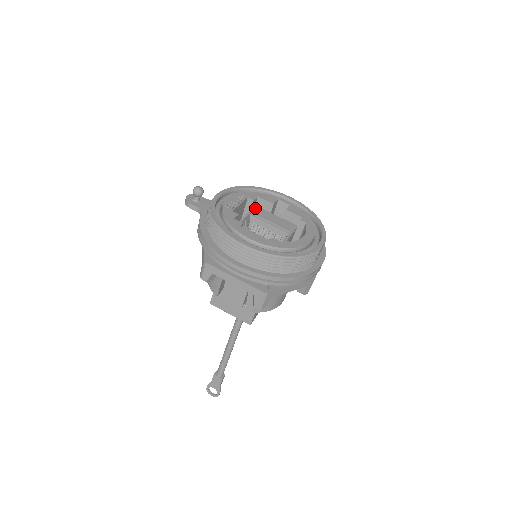
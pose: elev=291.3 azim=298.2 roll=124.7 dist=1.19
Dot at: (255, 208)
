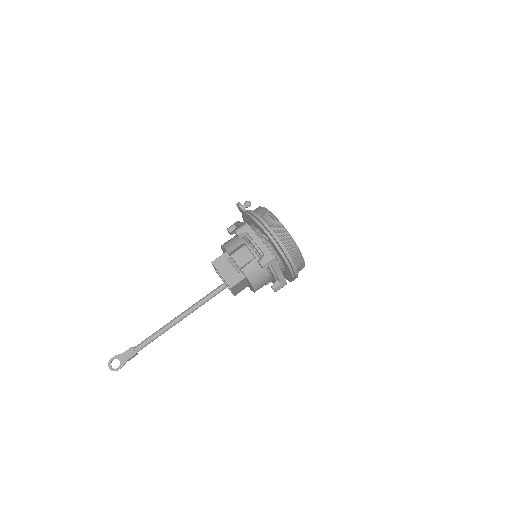
Dot at: occluded
